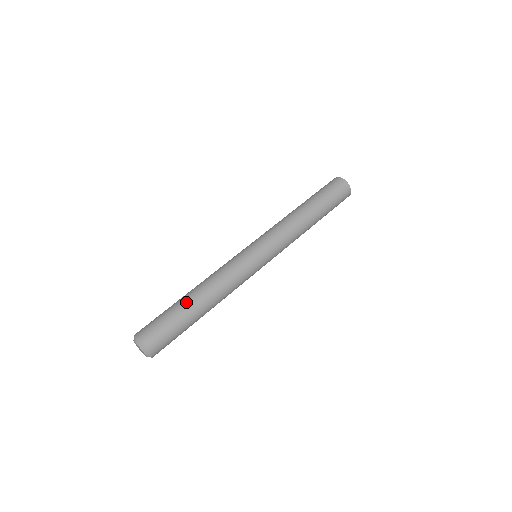
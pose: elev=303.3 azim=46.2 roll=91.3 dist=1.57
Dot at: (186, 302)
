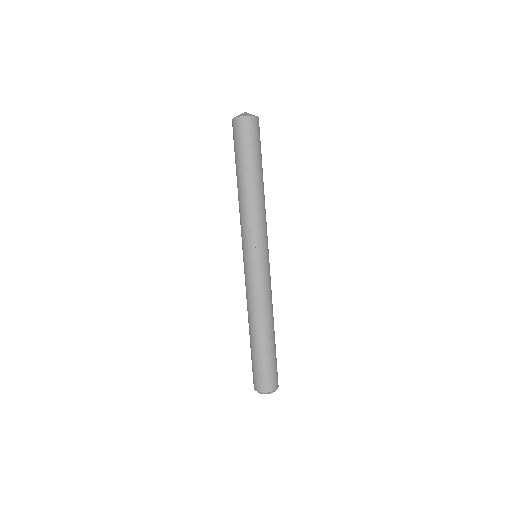
Dot at: (253, 343)
